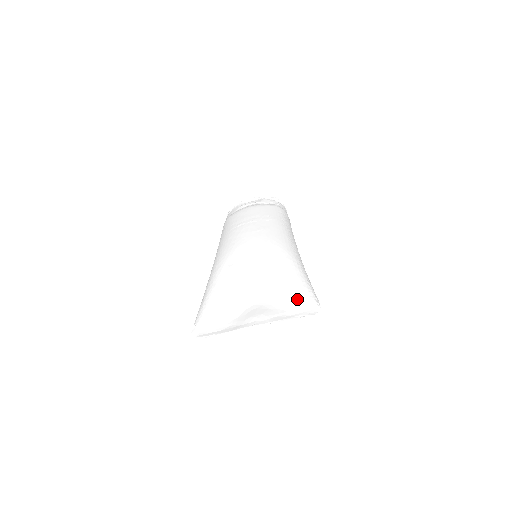
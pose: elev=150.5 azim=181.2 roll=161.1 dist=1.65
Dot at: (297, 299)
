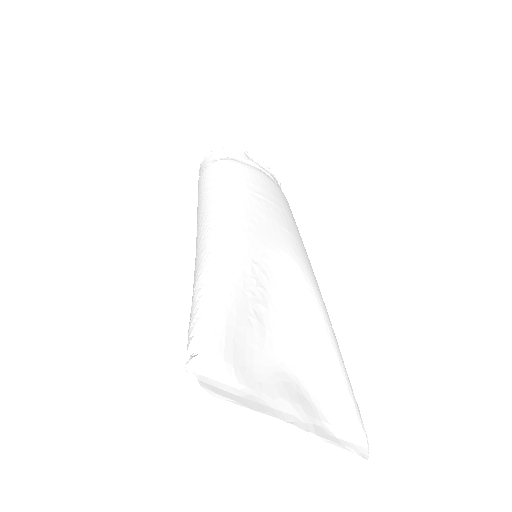
Dot at: (346, 410)
